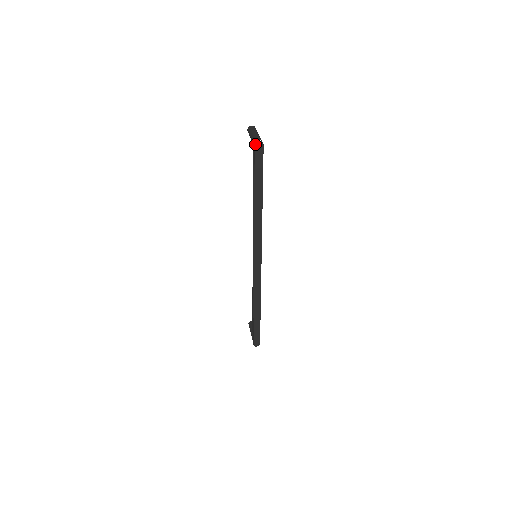
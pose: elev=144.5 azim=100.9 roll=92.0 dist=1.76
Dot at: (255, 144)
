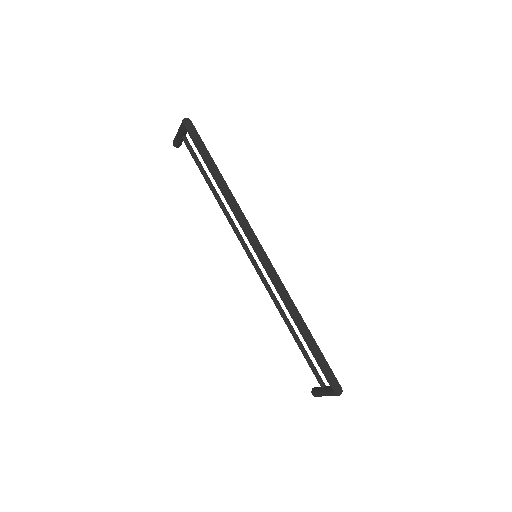
Dot at: (183, 122)
